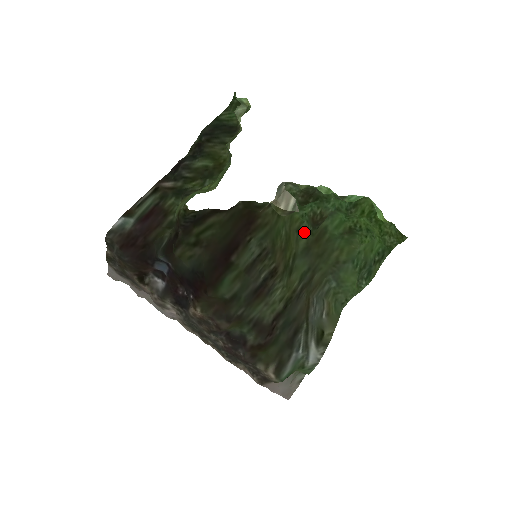
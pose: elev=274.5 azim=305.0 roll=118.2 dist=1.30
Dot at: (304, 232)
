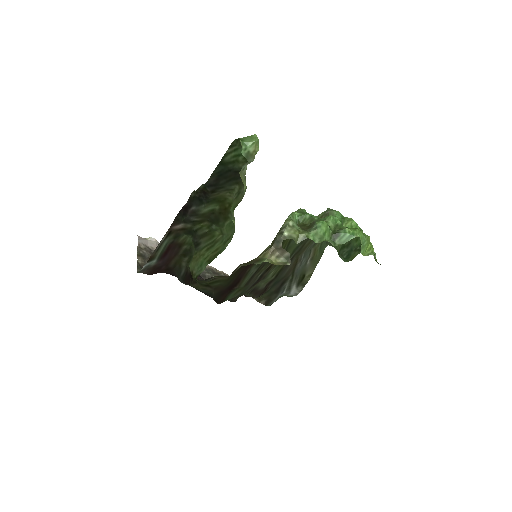
Dot at: occluded
